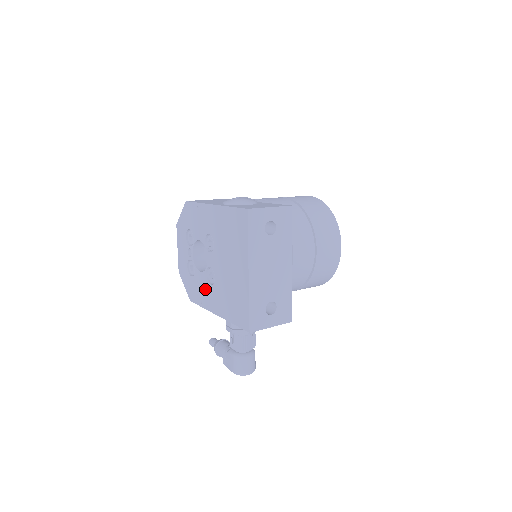
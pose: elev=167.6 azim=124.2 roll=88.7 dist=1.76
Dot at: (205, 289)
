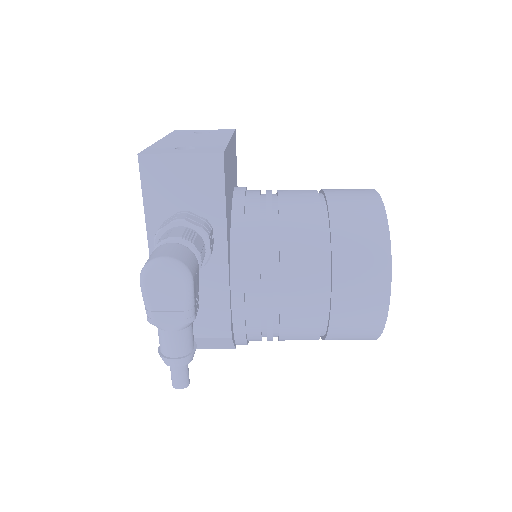
Dot at: occluded
